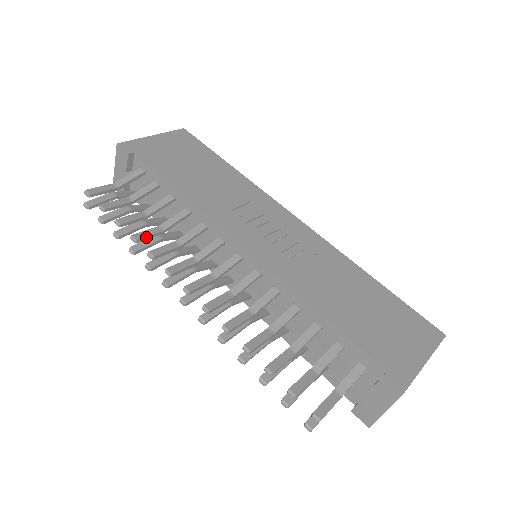
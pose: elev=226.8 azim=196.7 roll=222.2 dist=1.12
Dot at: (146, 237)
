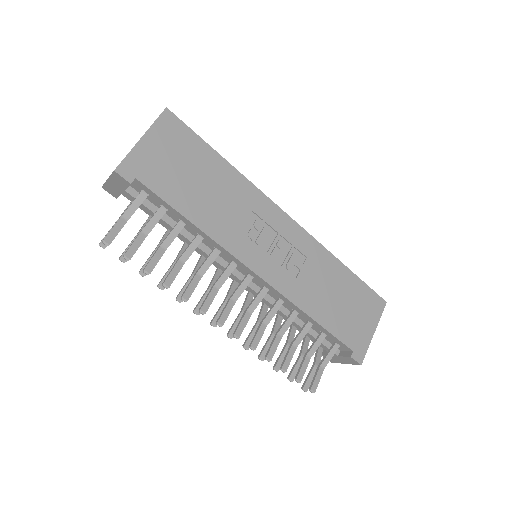
Dot at: (174, 279)
